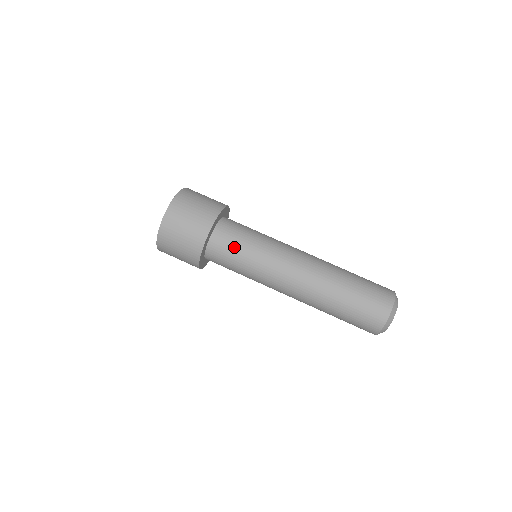
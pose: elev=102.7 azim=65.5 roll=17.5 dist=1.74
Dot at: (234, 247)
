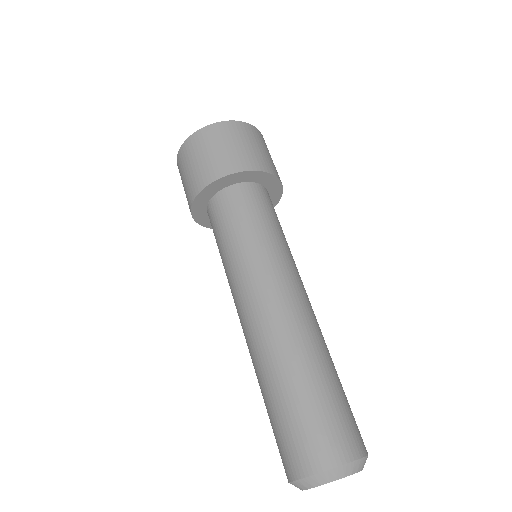
Dot at: (236, 217)
